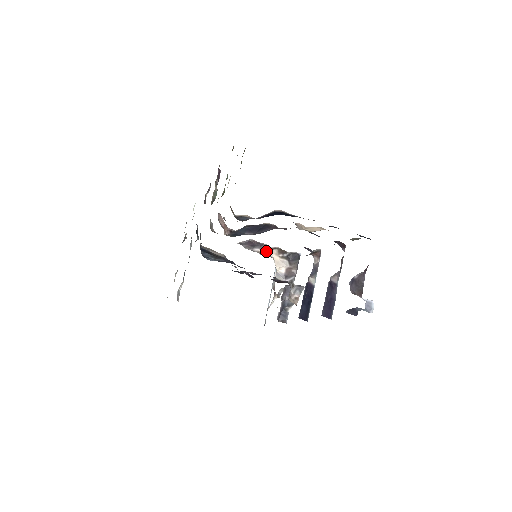
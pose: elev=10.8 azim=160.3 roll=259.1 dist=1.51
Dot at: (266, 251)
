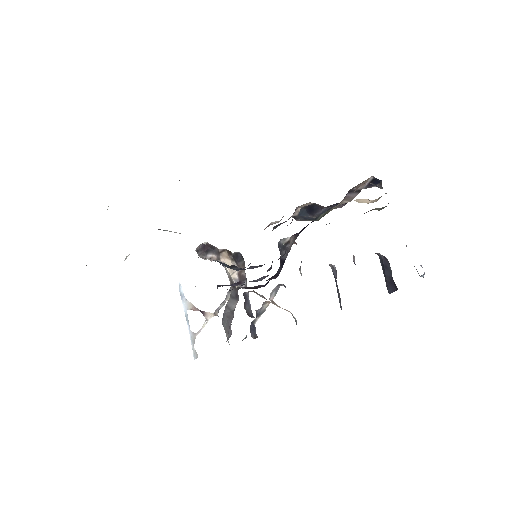
Dot at: (217, 255)
